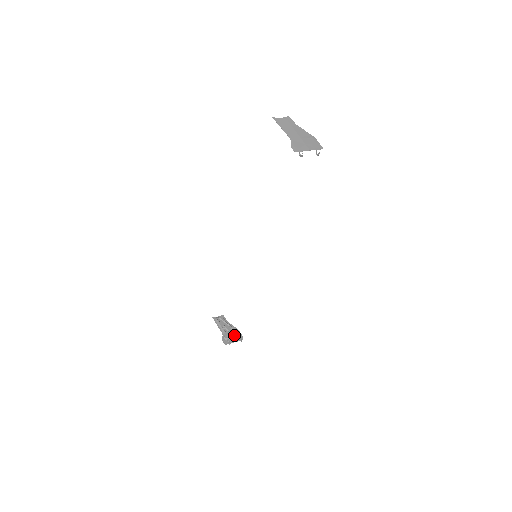
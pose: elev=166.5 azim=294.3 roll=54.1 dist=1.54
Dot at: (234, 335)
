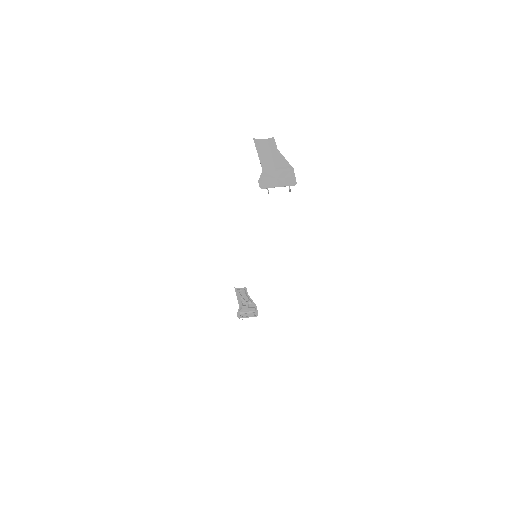
Dot at: (250, 310)
